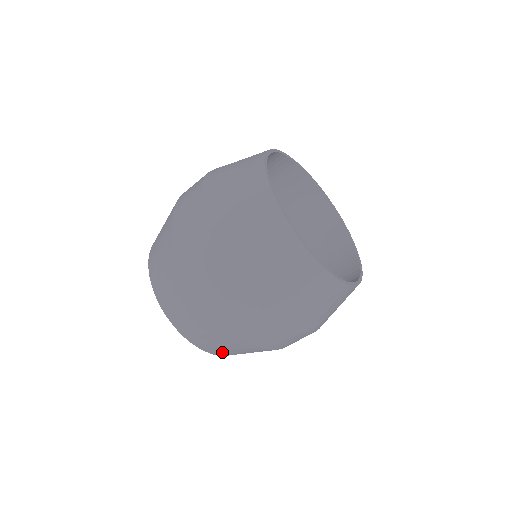
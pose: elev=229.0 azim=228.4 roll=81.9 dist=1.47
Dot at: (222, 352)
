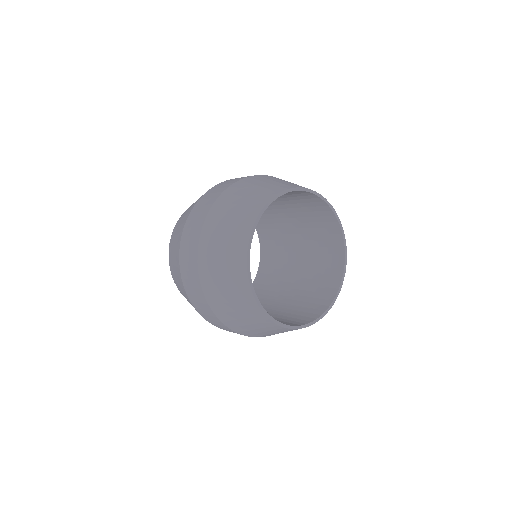
Dot at: occluded
